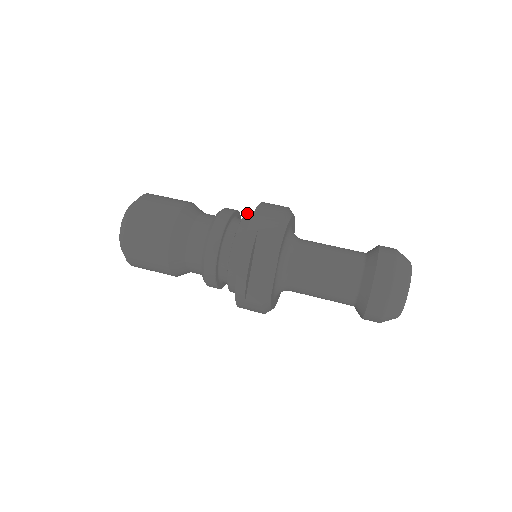
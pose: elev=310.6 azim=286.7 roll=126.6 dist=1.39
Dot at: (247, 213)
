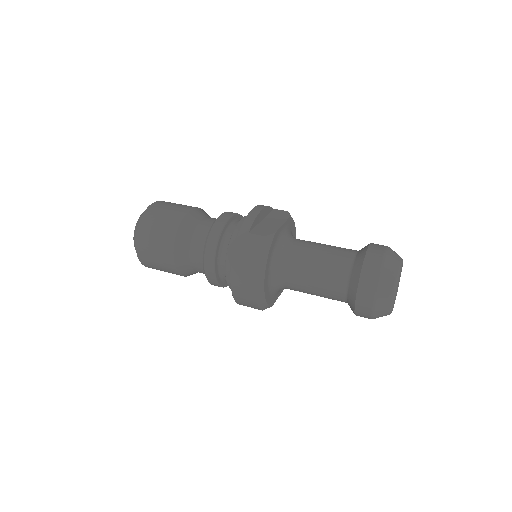
Dot at: occluded
